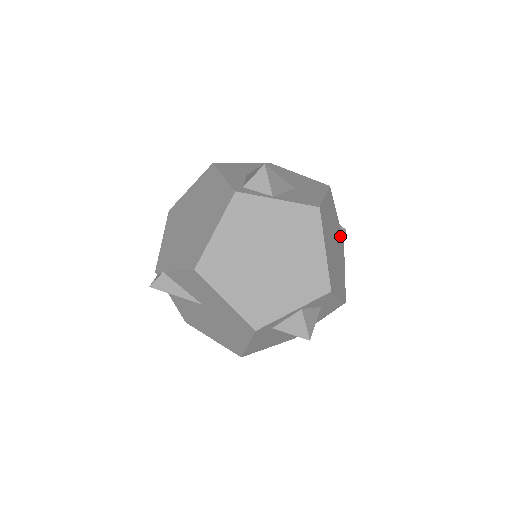
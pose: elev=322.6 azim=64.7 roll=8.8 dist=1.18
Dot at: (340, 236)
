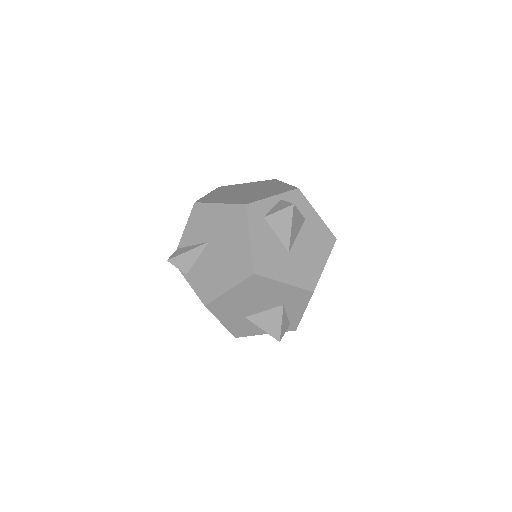
Dot at: occluded
